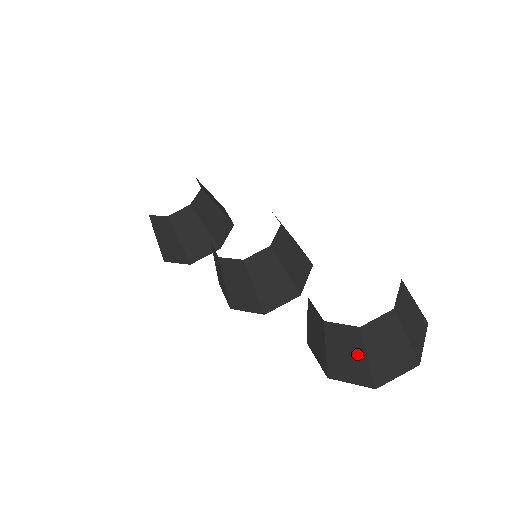
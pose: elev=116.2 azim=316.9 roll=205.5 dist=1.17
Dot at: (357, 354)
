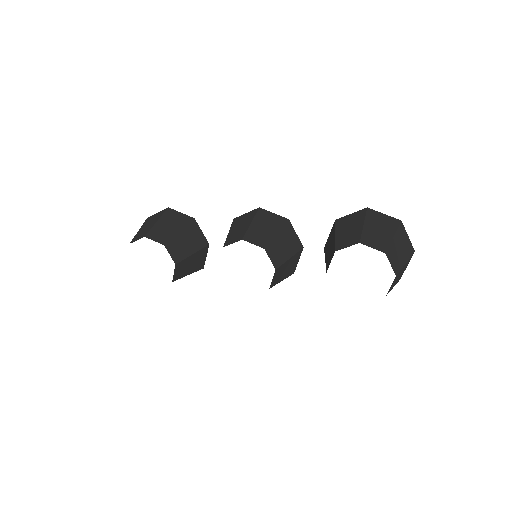
Dot at: occluded
